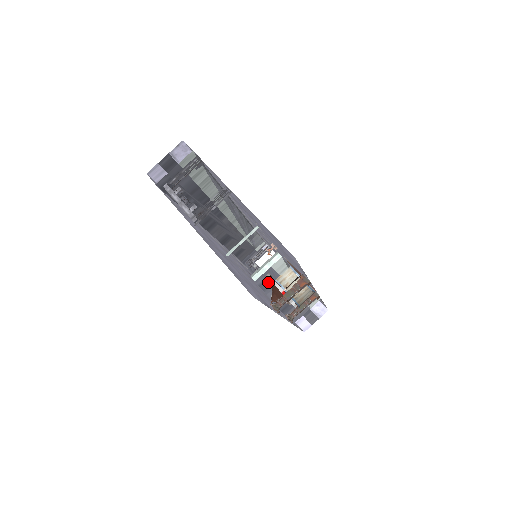
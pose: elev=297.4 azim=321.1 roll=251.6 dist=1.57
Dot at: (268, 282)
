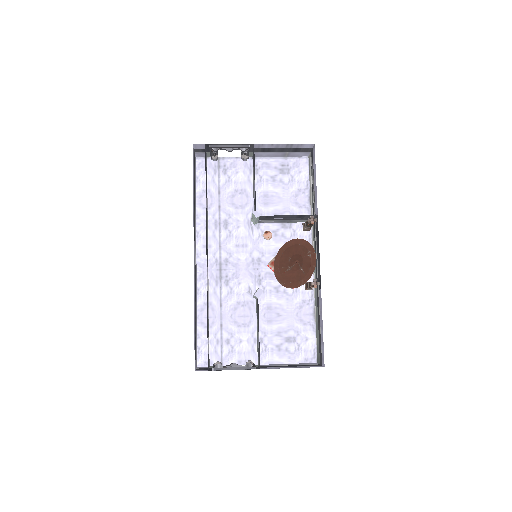
Dot at: occluded
